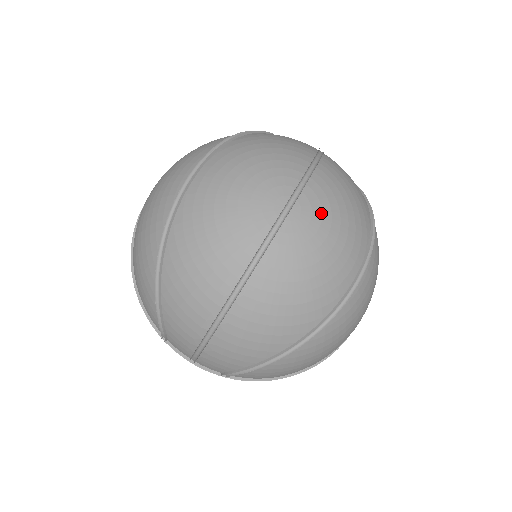
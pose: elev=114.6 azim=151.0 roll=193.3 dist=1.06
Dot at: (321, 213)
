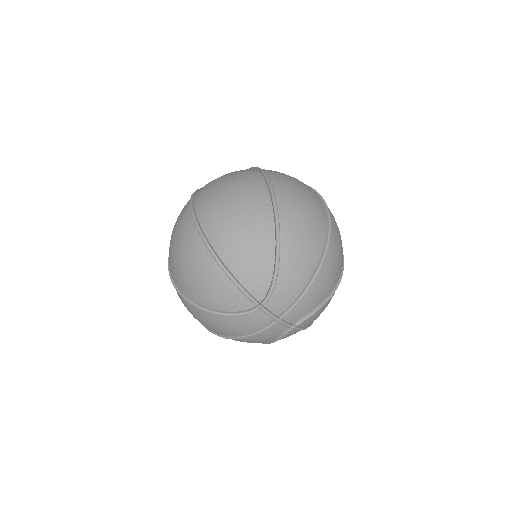
Dot at: occluded
